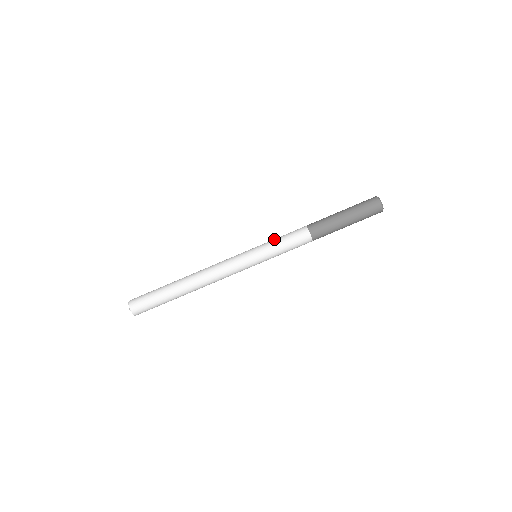
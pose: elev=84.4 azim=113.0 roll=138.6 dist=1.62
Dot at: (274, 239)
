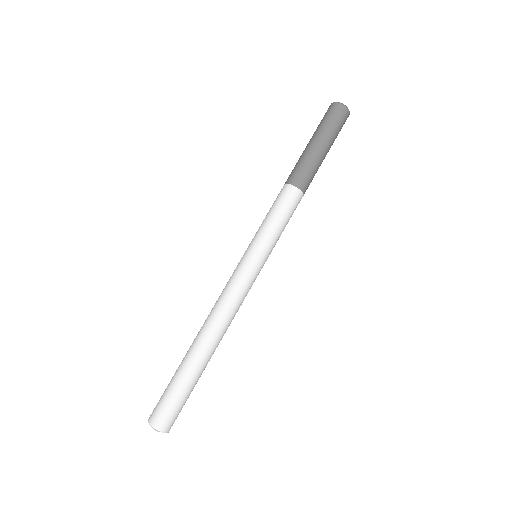
Dot at: (266, 223)
